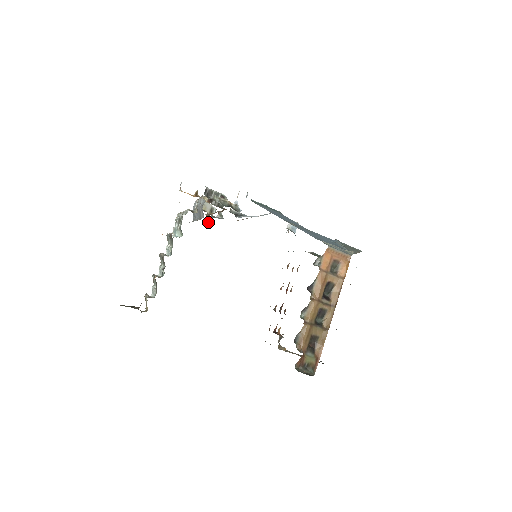
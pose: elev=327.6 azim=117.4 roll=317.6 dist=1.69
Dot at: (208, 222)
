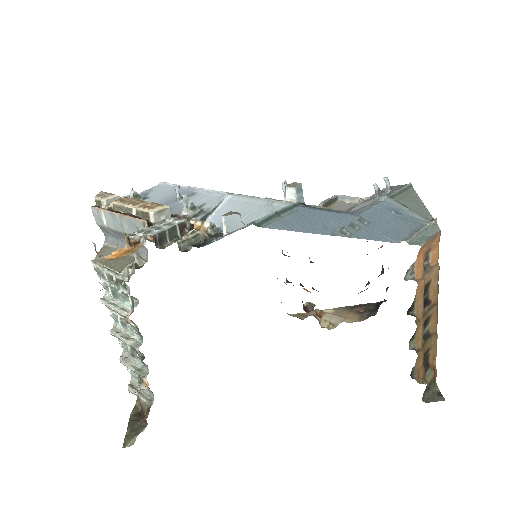
Dot at: occluded
